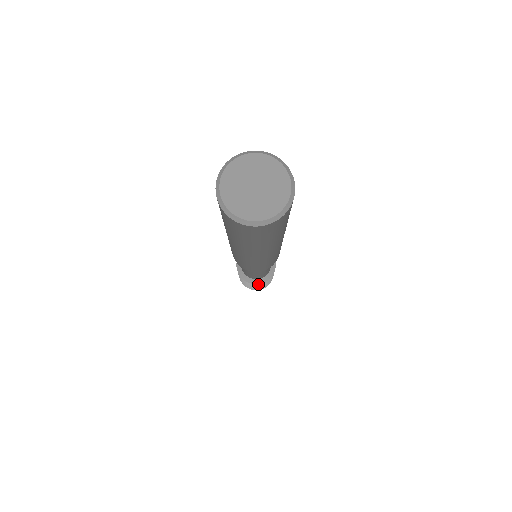
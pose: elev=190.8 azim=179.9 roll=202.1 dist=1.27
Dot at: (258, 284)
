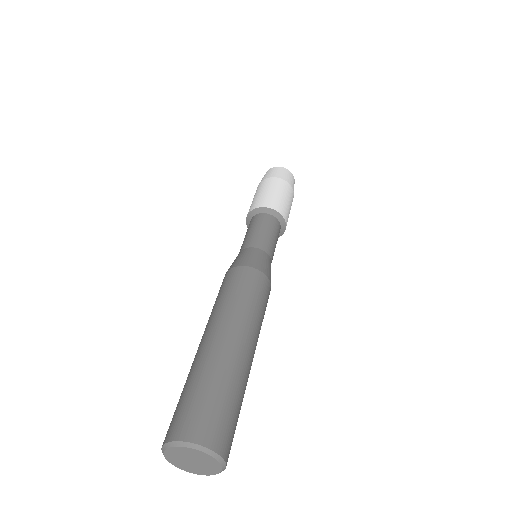
Dot at: (283, 232)
